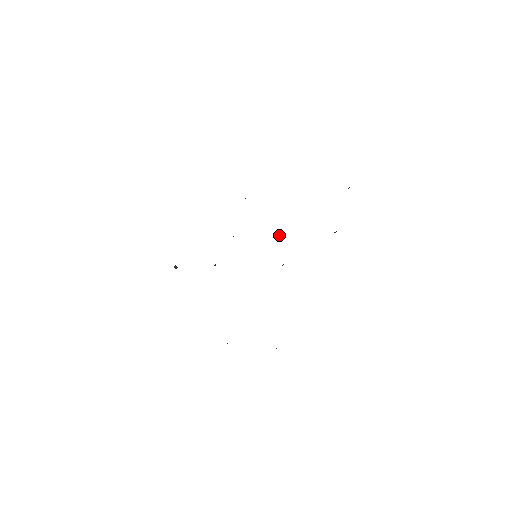
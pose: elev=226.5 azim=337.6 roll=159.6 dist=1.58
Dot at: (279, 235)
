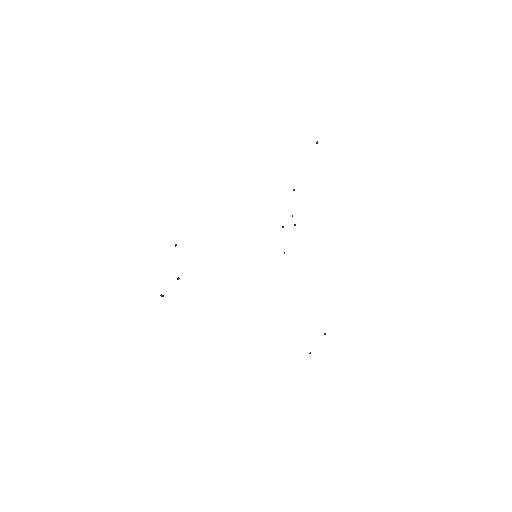
Dot at: (282, 227)
